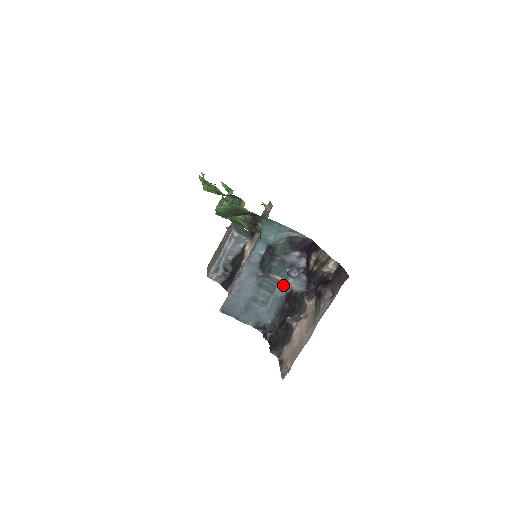
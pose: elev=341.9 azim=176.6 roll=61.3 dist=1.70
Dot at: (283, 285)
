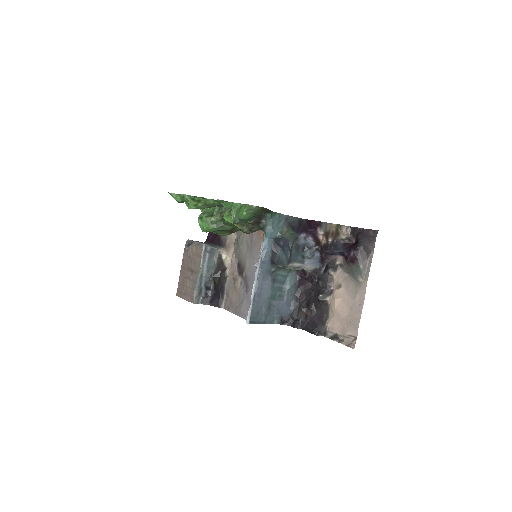
Dot at: (293, 272)
